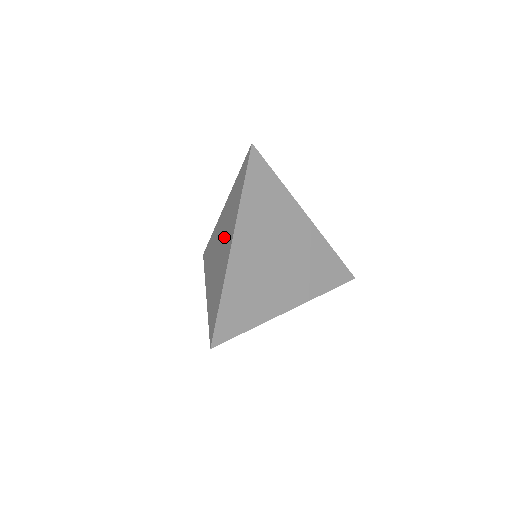
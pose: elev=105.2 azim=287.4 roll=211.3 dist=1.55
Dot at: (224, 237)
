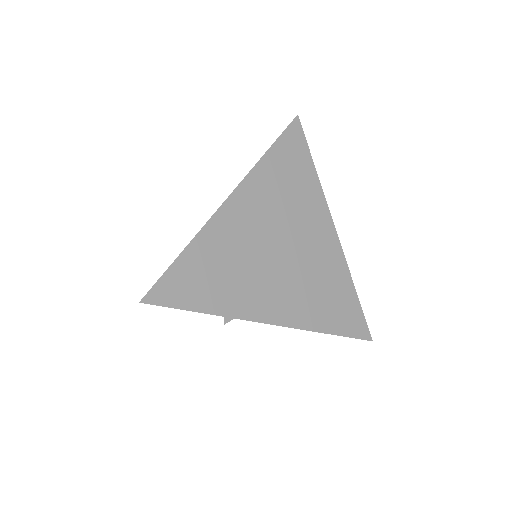
Dot at: occluded
